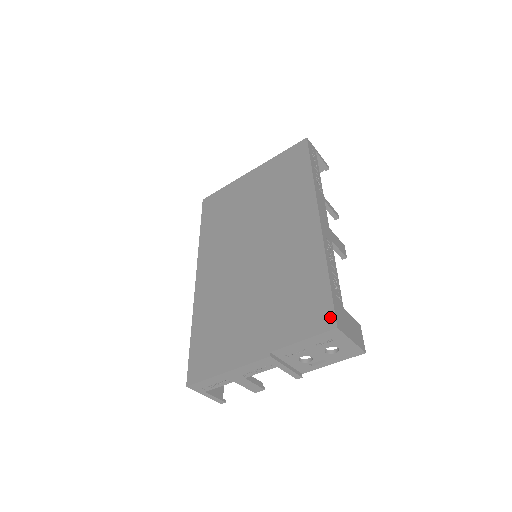
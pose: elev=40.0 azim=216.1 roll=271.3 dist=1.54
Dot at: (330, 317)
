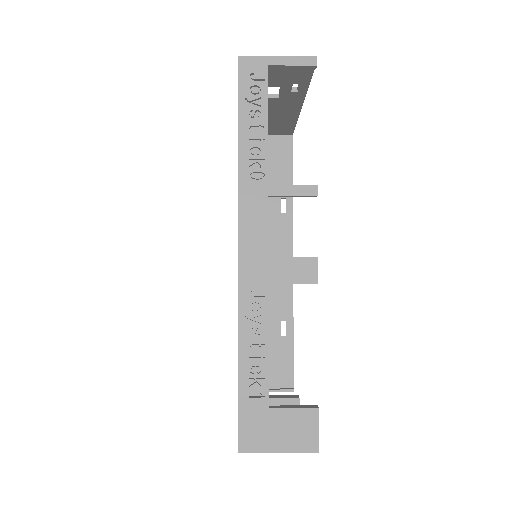
Dot at: occluded
